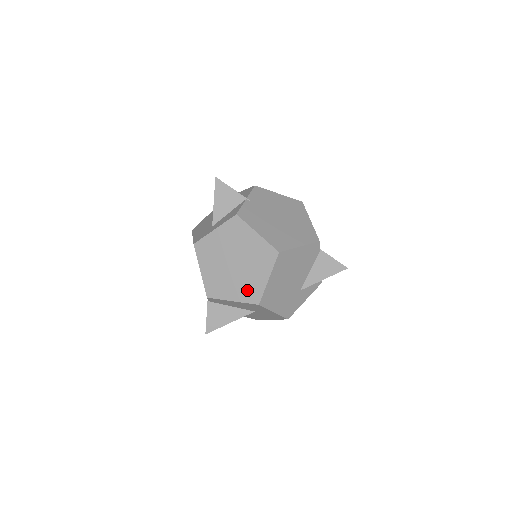
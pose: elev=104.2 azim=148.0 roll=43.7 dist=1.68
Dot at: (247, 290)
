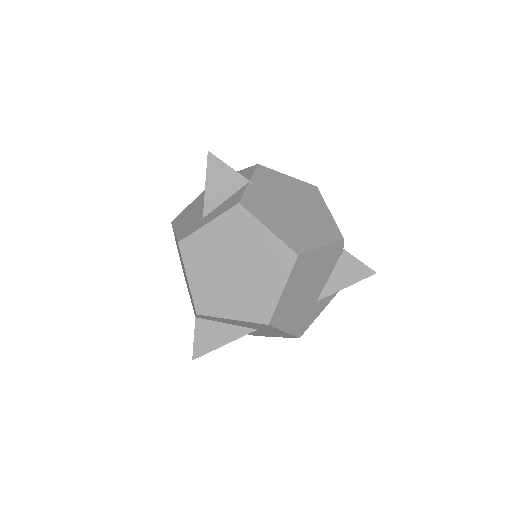
Dot at: (252, 305)
